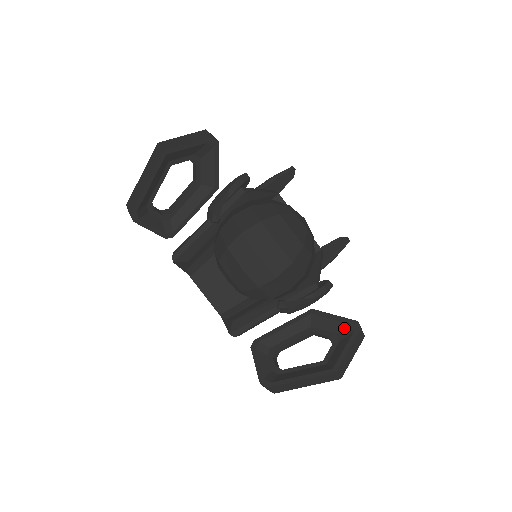
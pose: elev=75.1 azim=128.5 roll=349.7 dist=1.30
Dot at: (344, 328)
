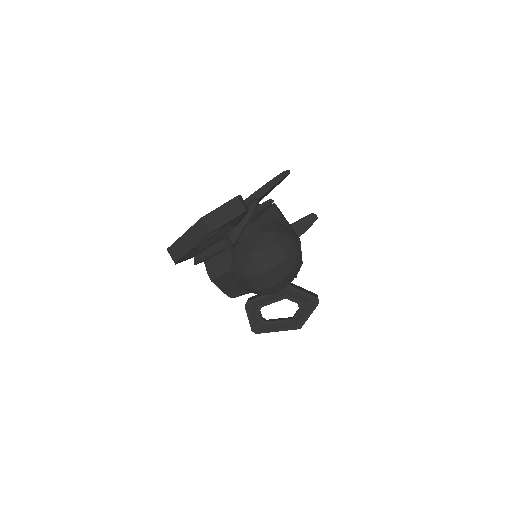
Dot at: (308, 301)
